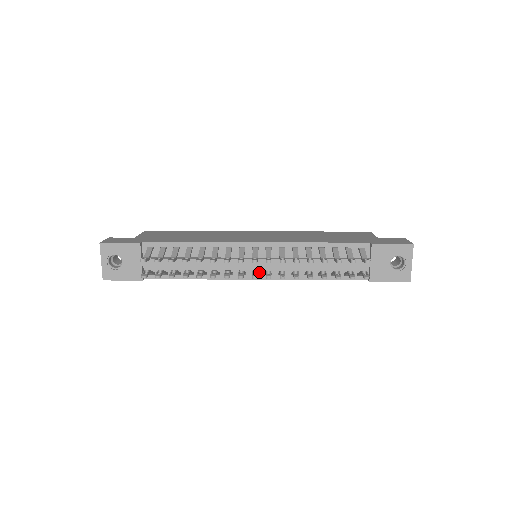
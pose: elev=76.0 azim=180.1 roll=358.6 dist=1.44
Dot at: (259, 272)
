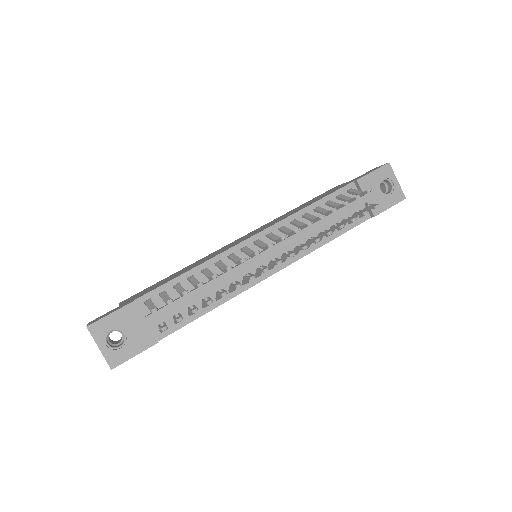
Dot at: occluded
